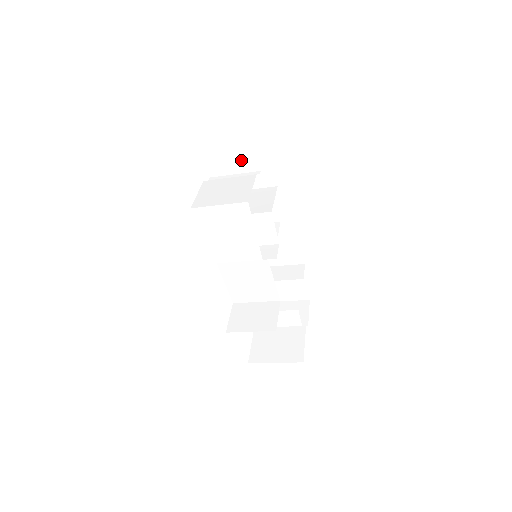
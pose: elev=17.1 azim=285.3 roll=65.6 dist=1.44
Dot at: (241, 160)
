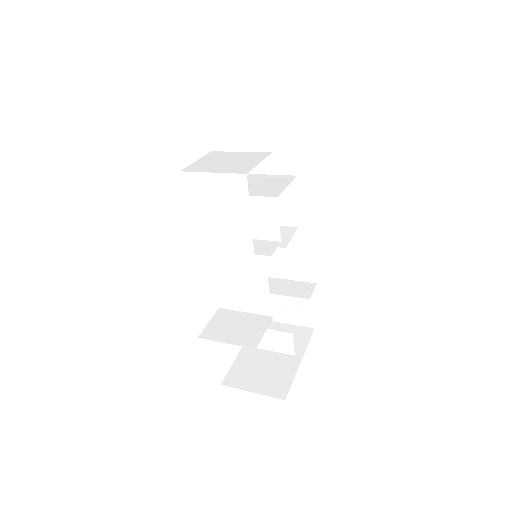
Dot at: (264, 142)
